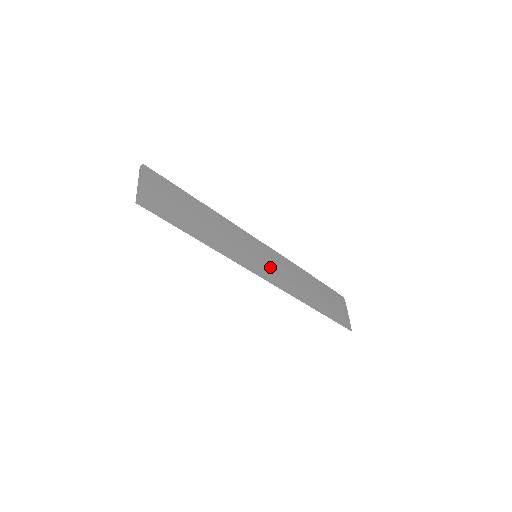
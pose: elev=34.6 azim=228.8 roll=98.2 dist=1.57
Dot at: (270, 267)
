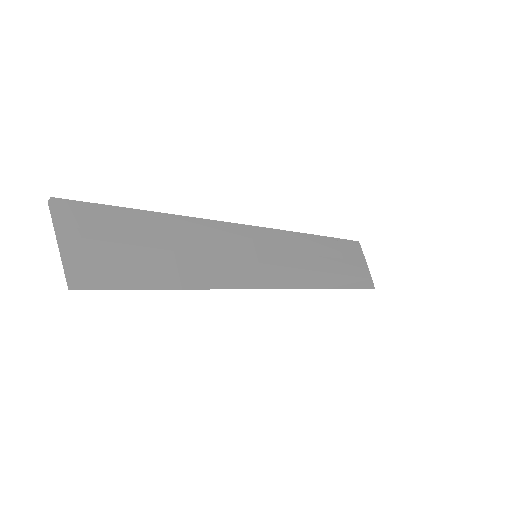
Dot at: (276, 262)
